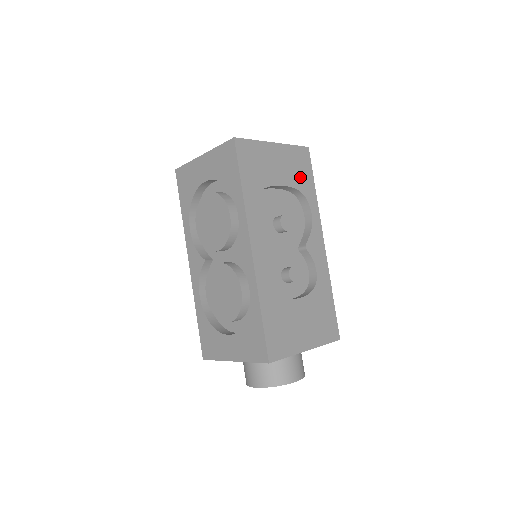
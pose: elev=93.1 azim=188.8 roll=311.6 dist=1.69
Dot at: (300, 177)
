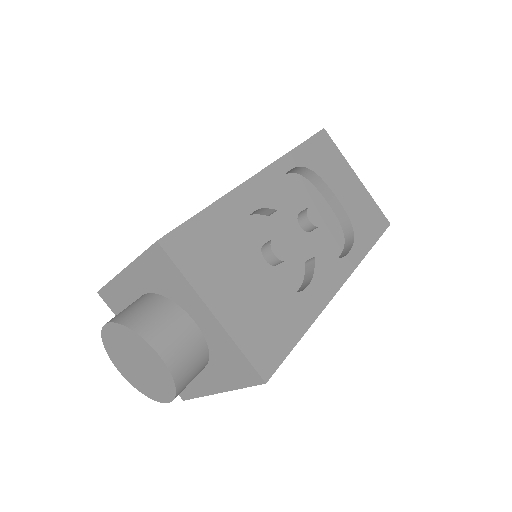
Dot at: (362, 222)
